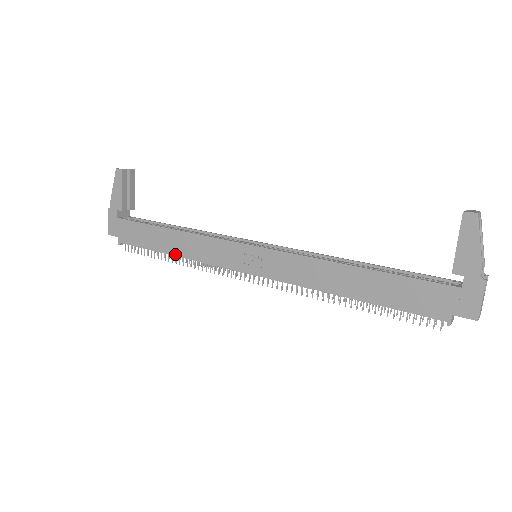
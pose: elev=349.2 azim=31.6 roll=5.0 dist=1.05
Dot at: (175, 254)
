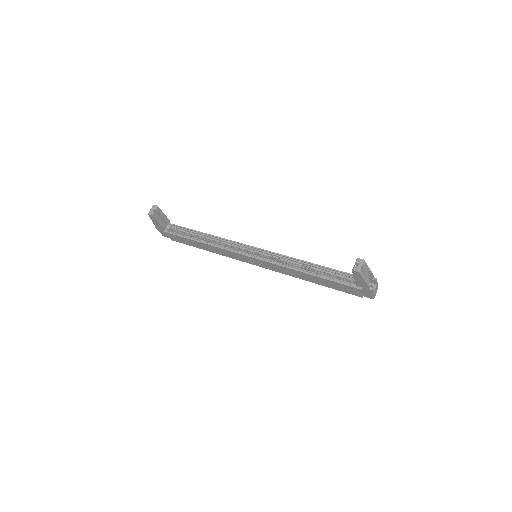
Dot at: (210, 251)
